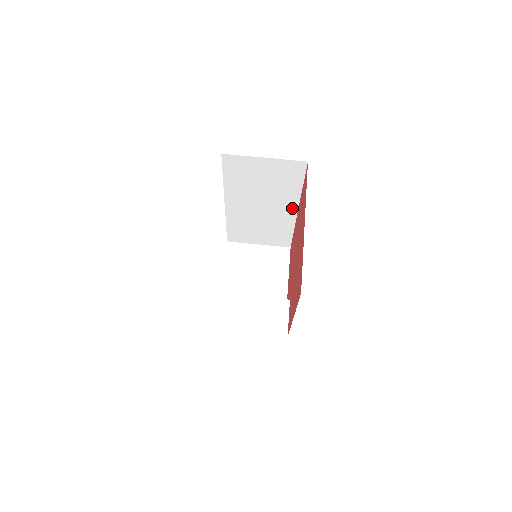
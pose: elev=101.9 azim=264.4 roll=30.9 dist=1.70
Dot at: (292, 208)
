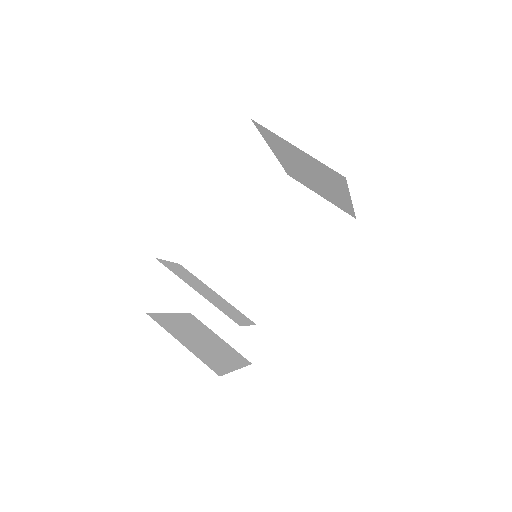
Dot at: (301, 284)
